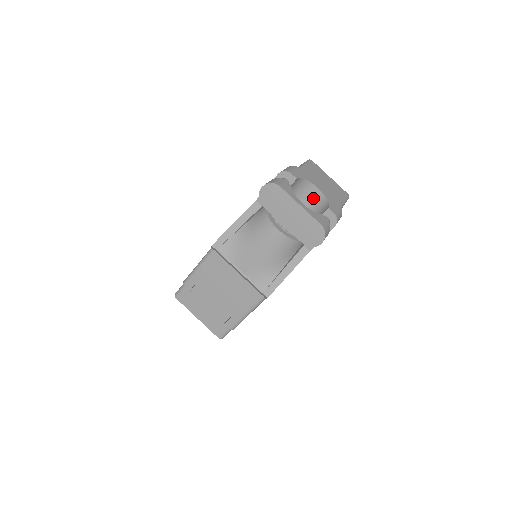
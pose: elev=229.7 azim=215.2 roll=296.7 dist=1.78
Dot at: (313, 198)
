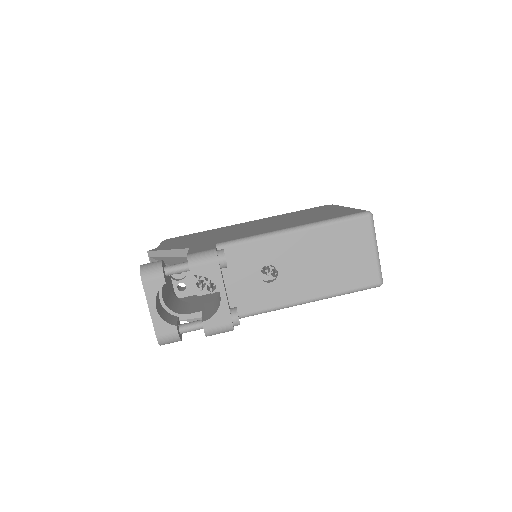
Dot at: occluded
